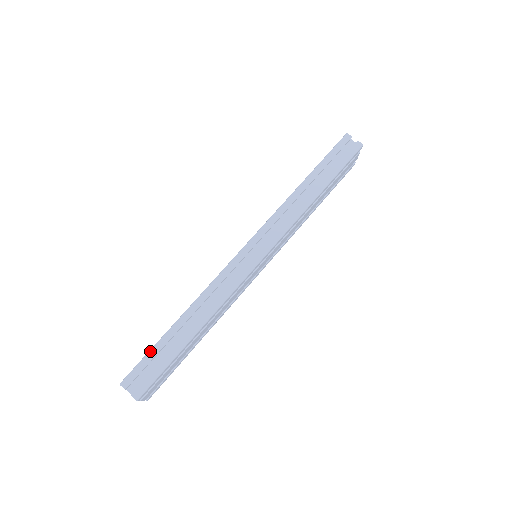
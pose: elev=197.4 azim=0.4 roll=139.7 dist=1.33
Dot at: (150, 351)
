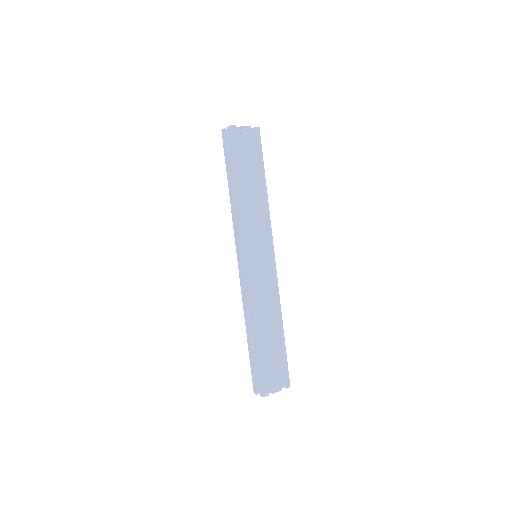
Dot at: (250, 364)
